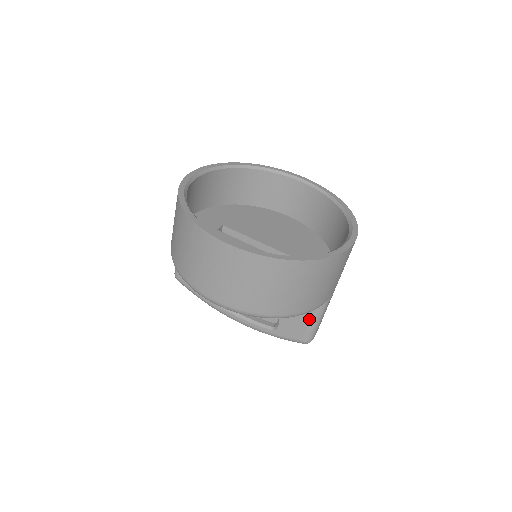
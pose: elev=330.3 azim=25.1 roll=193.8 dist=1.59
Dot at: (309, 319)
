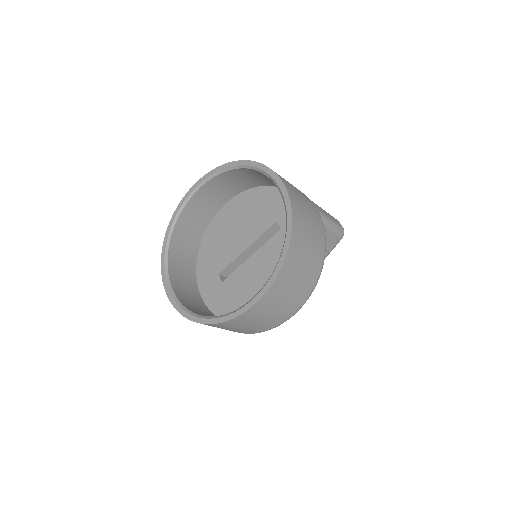
Dot at: (327, 231)
